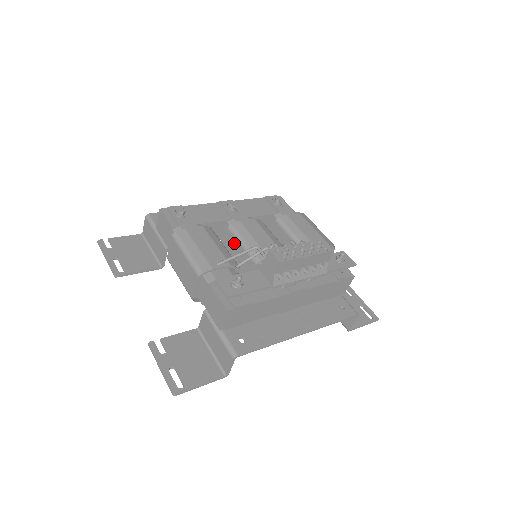
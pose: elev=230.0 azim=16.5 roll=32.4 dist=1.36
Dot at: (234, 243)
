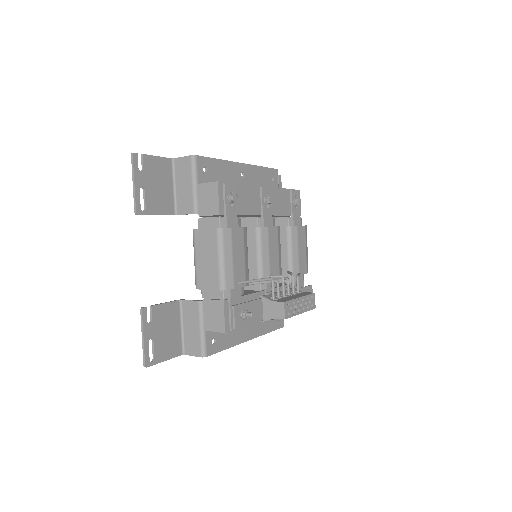
Dot at: (251, 244)
